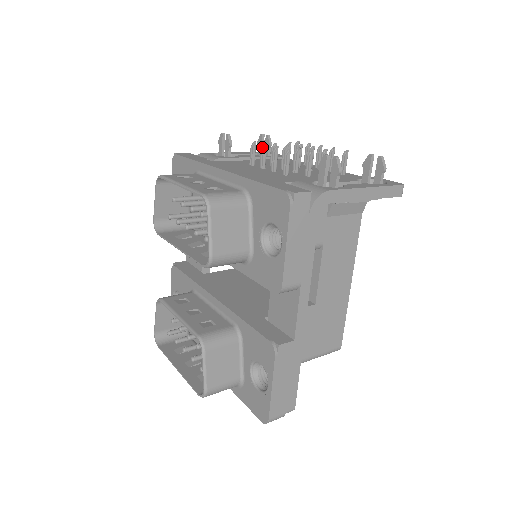
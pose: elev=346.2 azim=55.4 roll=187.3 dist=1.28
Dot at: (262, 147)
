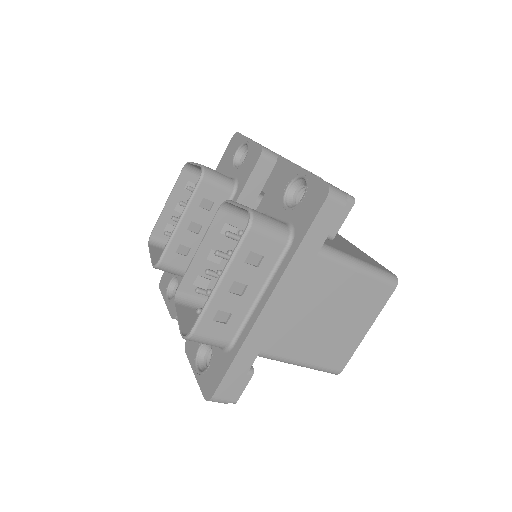
Dot at: occluded
